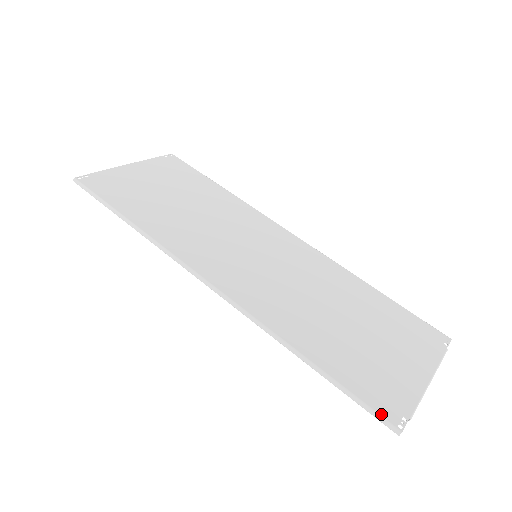
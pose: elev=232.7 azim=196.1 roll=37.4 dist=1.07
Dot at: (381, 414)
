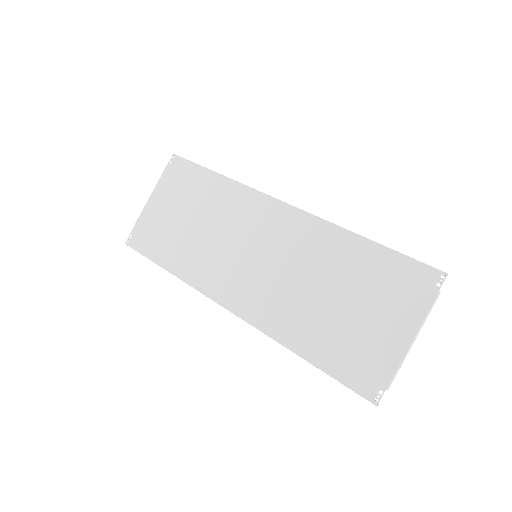
Dot at: (360, 393)
